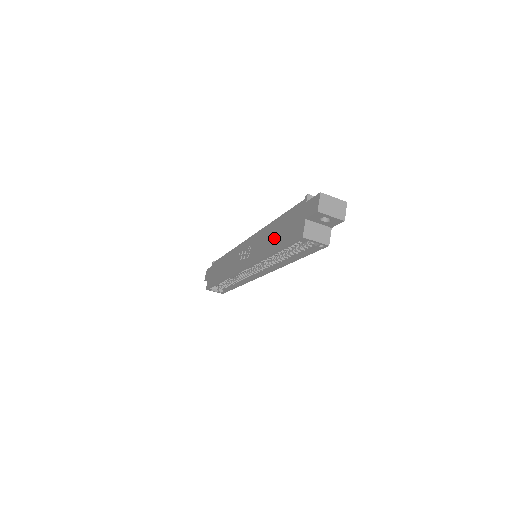
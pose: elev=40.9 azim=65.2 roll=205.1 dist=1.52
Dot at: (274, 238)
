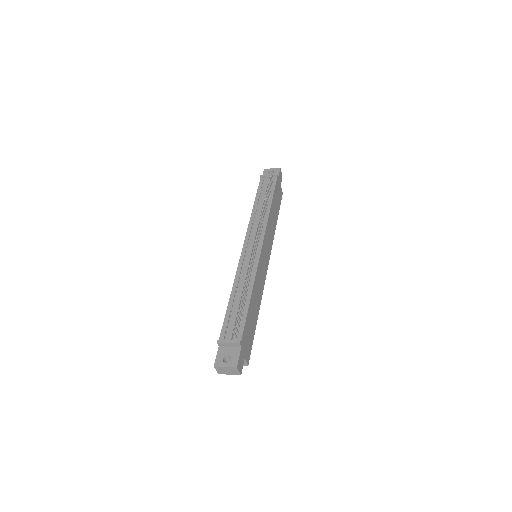
Dot at: occluded
